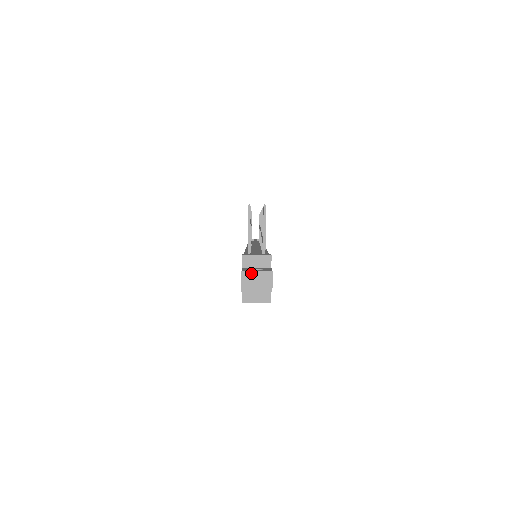
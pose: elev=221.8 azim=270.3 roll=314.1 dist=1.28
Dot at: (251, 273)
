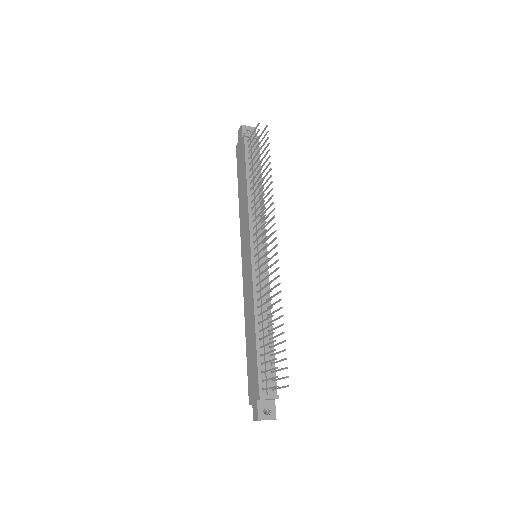
Dot at: occluded
